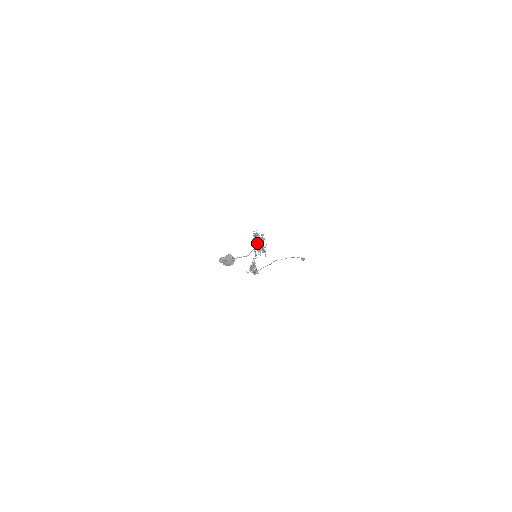
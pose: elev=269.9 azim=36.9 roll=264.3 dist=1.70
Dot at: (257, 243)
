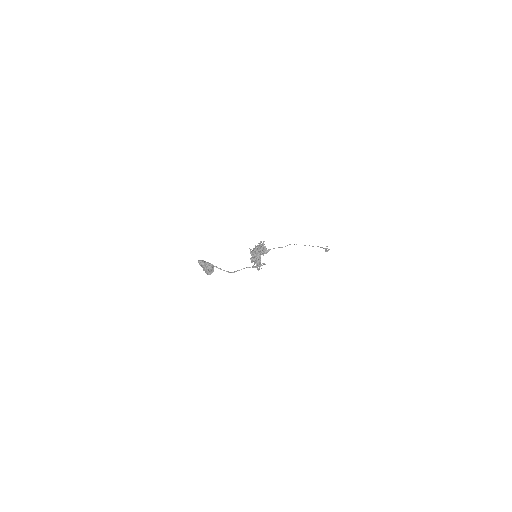
Dot at: (256, 256)
